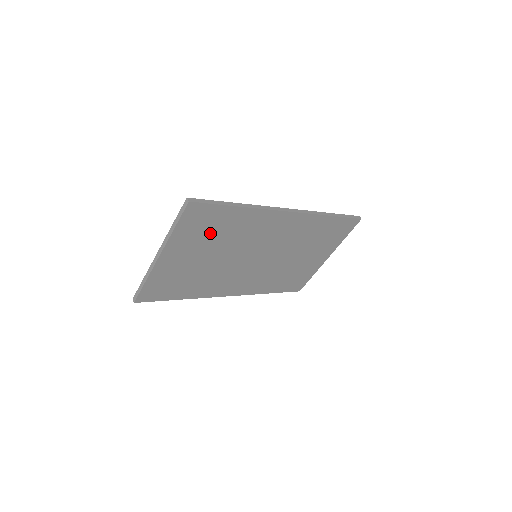
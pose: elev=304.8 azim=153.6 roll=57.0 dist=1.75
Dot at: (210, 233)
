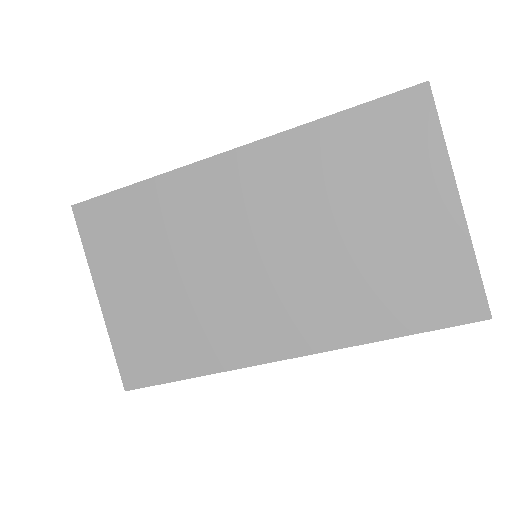
Dot at: (134, 239)
